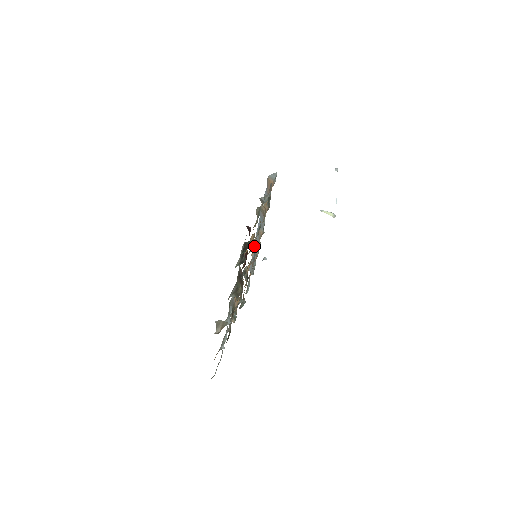
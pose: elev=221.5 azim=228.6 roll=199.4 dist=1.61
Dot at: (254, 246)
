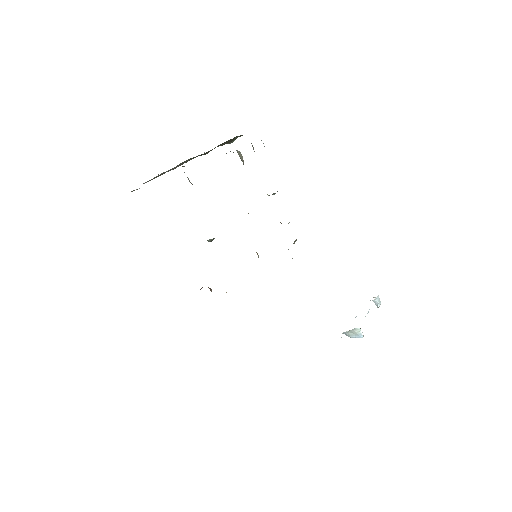
Dot at: occluded
